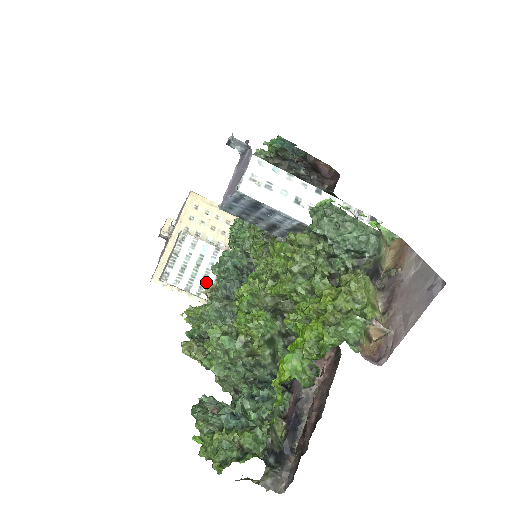
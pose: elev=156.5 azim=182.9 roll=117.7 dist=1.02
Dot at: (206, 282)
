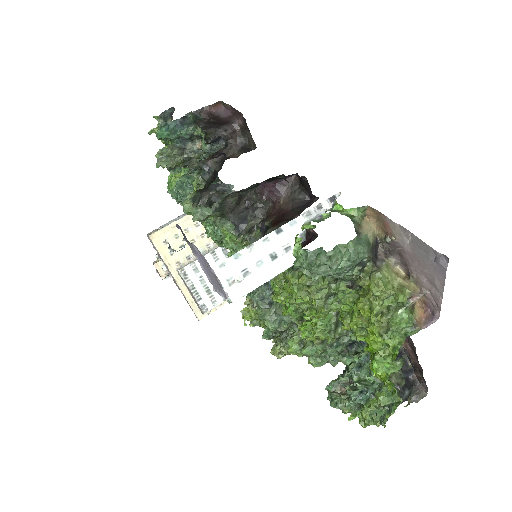
Dot at: occluded
